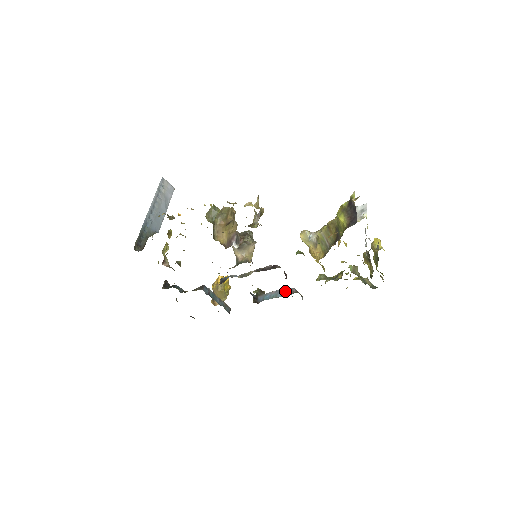
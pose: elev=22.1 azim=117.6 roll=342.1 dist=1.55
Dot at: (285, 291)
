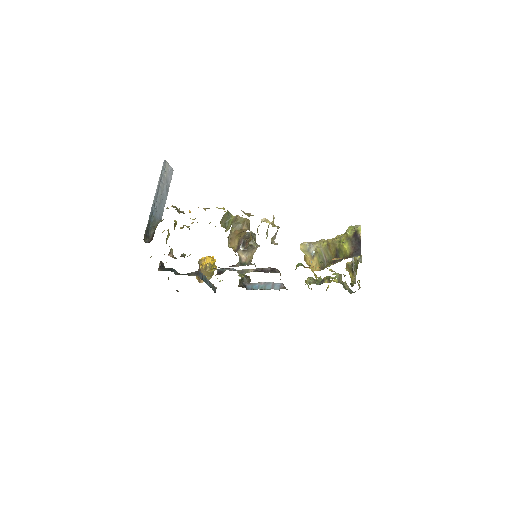
Dot at: (274, 285)
